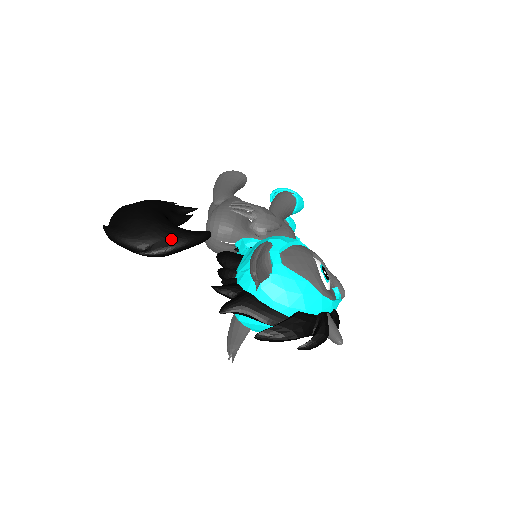
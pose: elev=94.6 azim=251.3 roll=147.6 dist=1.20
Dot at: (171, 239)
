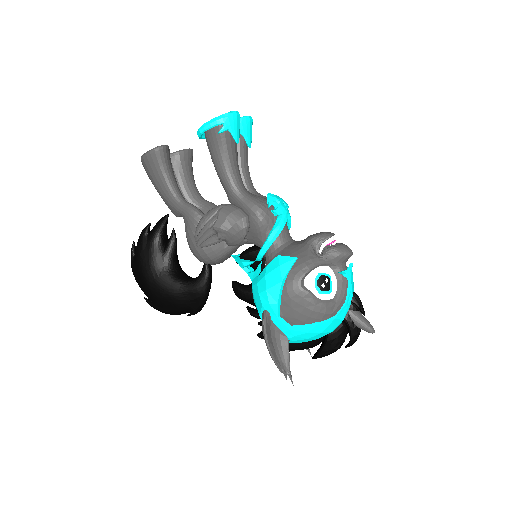
Dot at: (195, 302)
